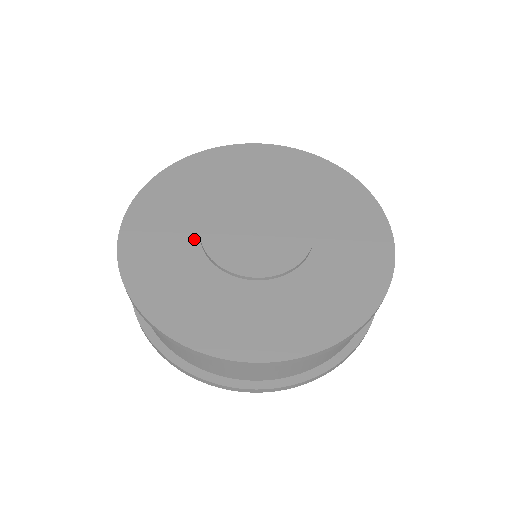
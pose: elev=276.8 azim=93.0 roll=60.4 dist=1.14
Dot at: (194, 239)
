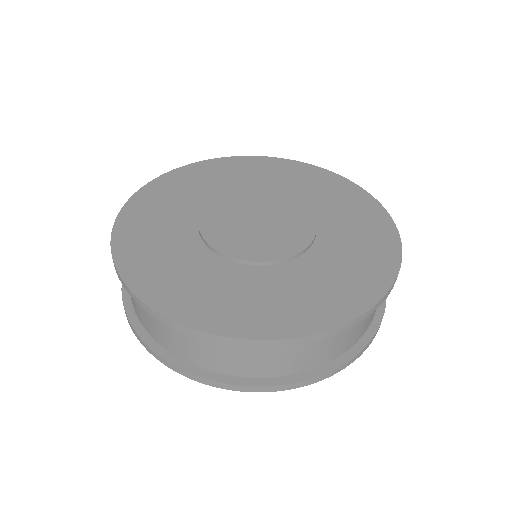
Dot at: (192, 231)
